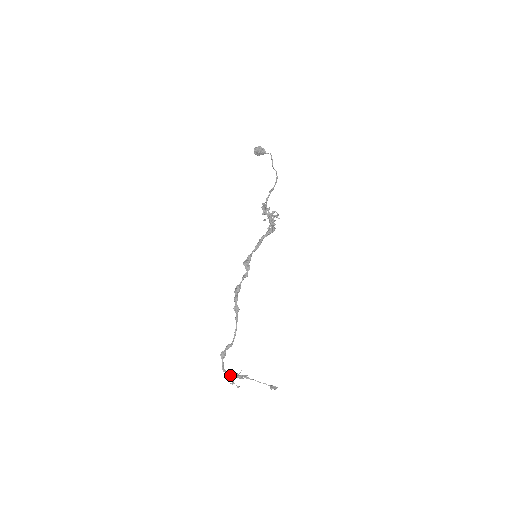
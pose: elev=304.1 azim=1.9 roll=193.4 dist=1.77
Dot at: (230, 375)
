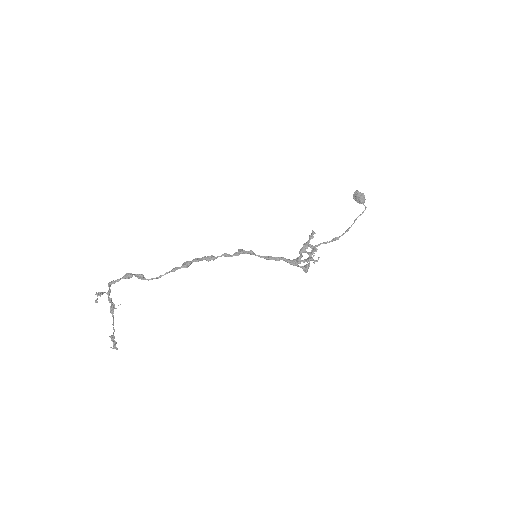
Dot at: (108, 291)
